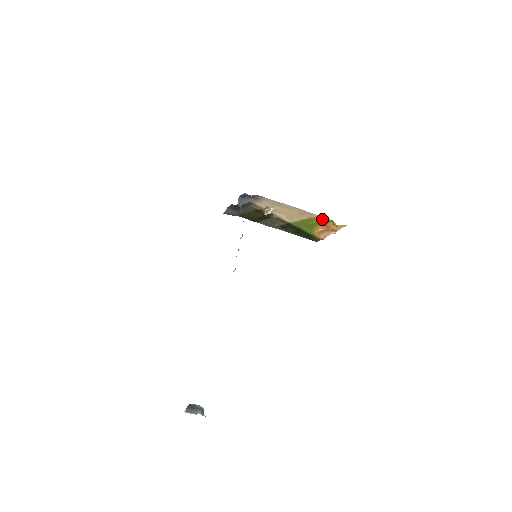
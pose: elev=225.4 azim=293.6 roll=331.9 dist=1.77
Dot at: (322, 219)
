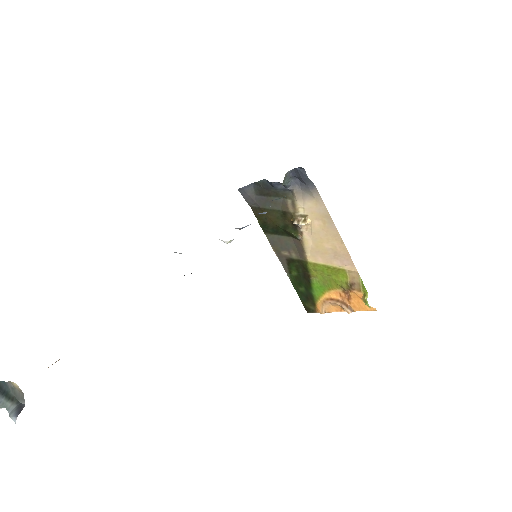
Dot at: (355, 280)
